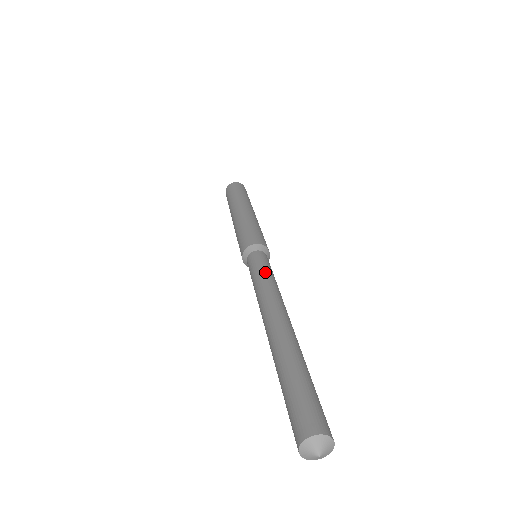
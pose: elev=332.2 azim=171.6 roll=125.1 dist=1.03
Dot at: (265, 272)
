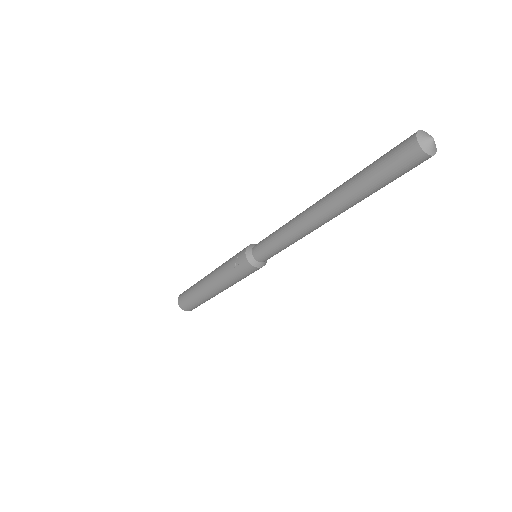
Dot at: occluded
